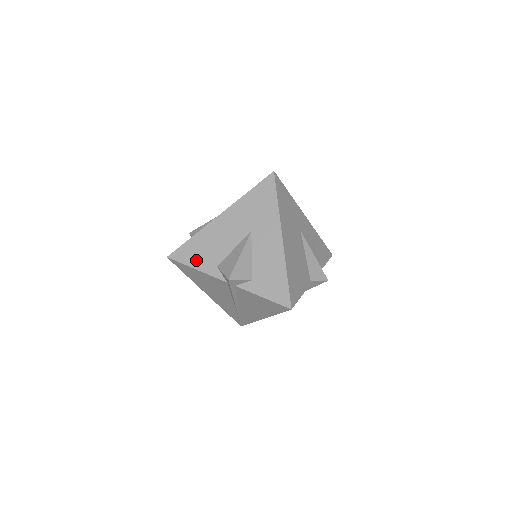
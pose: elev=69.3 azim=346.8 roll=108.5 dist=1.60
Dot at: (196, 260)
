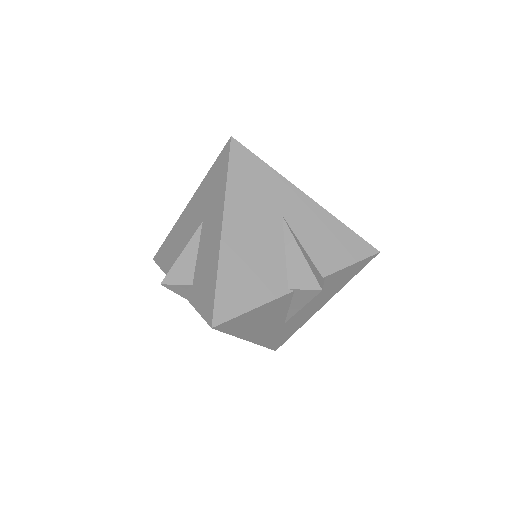
Dot at: (166, 261)
